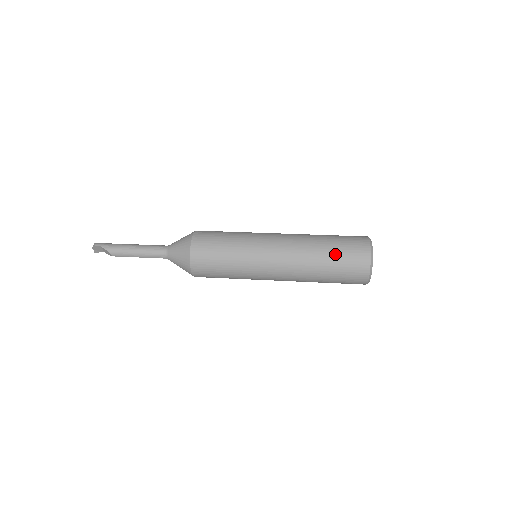
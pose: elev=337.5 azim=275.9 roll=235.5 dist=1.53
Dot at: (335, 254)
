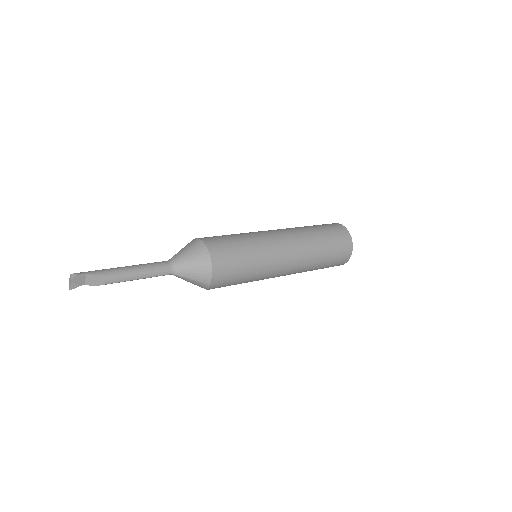
Dot at: (326, 235)
